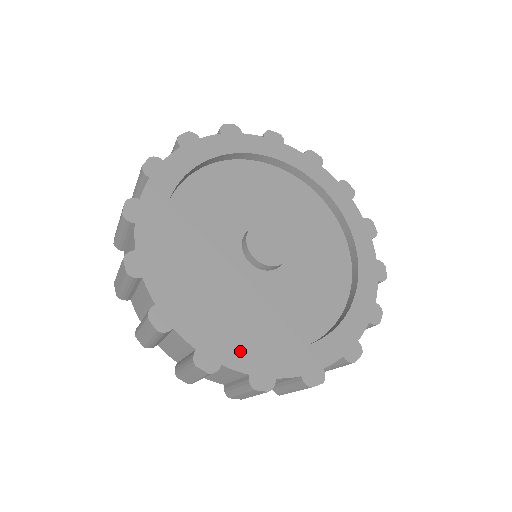
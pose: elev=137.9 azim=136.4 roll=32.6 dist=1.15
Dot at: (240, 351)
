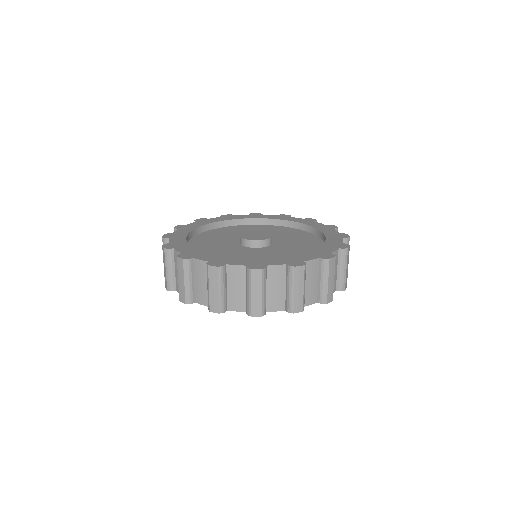
Dot at: (189, 249)
